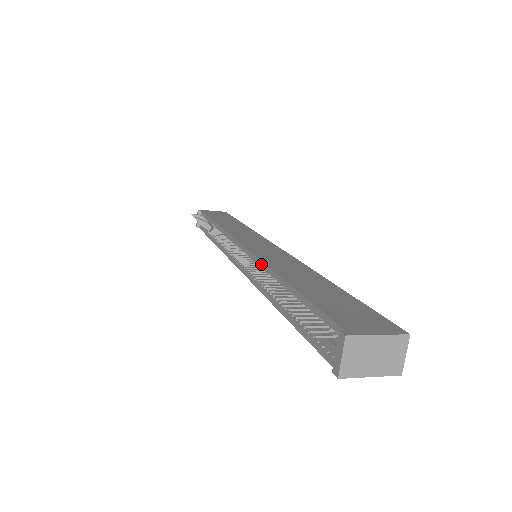
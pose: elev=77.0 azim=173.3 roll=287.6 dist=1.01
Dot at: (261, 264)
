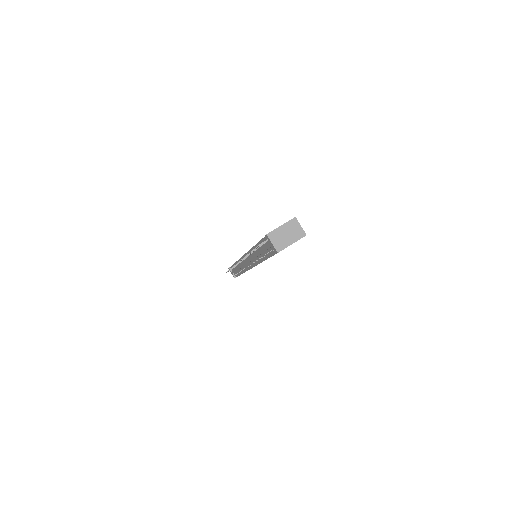
Dot at: occluded
